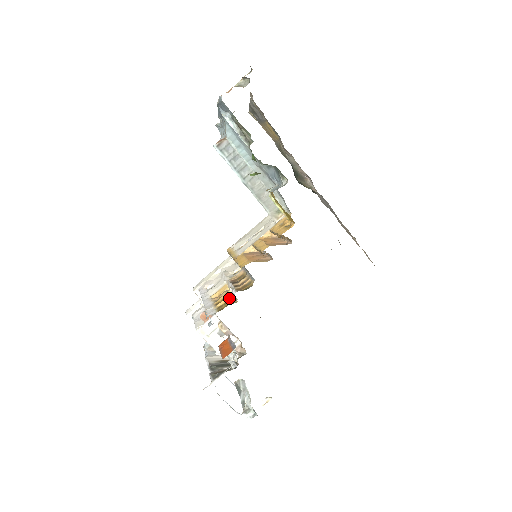
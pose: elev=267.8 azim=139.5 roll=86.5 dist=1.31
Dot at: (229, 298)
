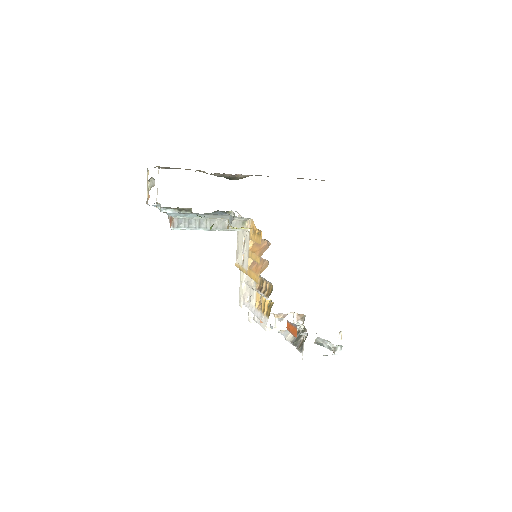
Dot at: (267, 303)
